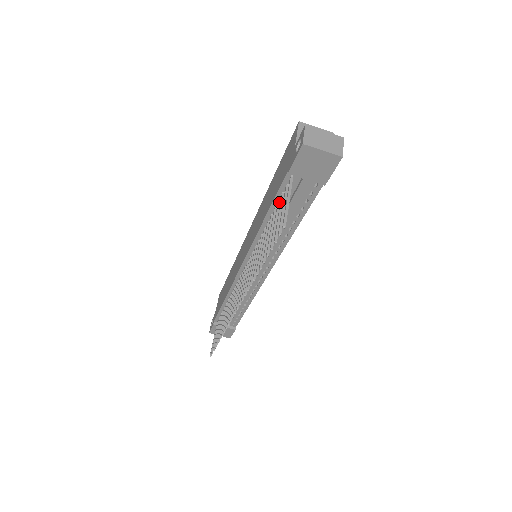
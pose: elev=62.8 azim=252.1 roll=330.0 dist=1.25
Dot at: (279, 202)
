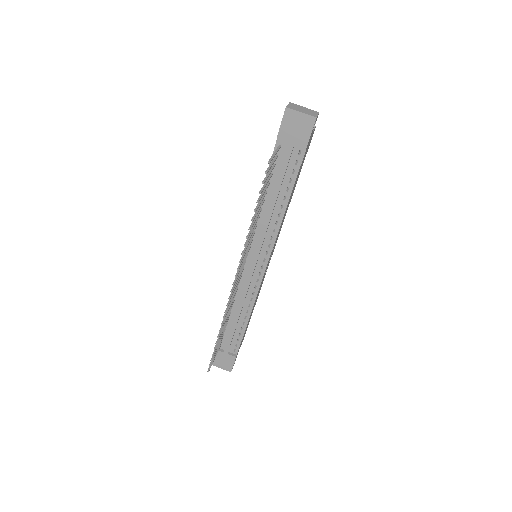
Dot at: (271, 174)
